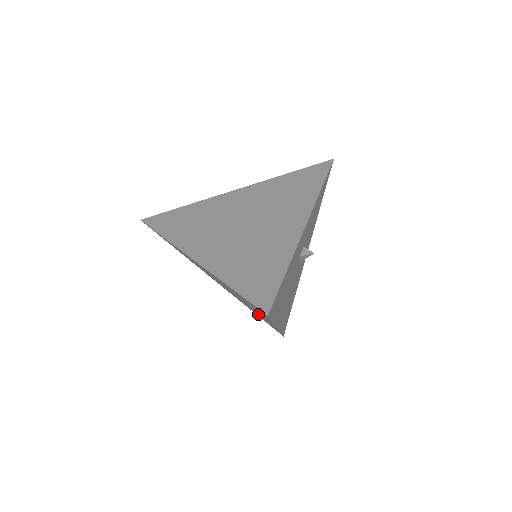
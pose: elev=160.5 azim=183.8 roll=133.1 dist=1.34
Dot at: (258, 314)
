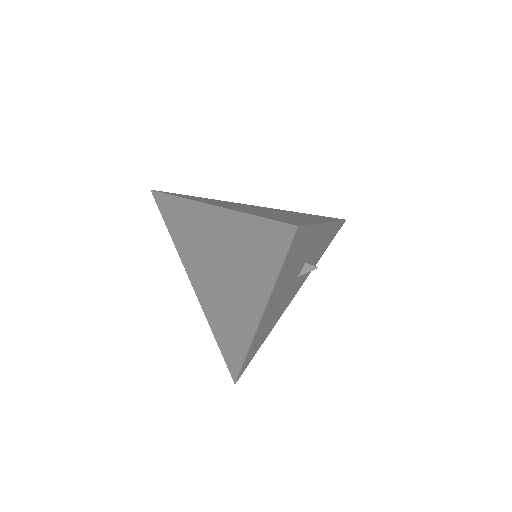
Dot at: (235, 316)
